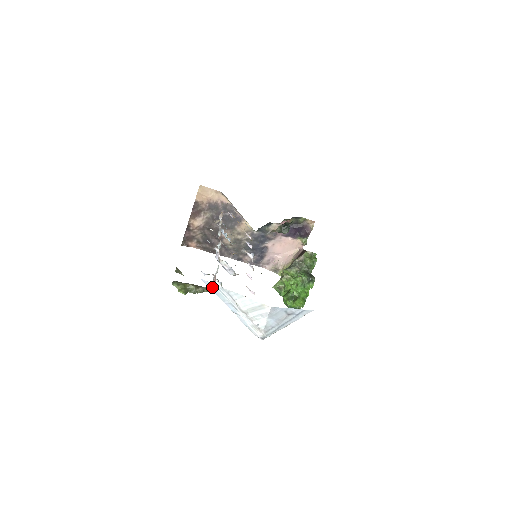
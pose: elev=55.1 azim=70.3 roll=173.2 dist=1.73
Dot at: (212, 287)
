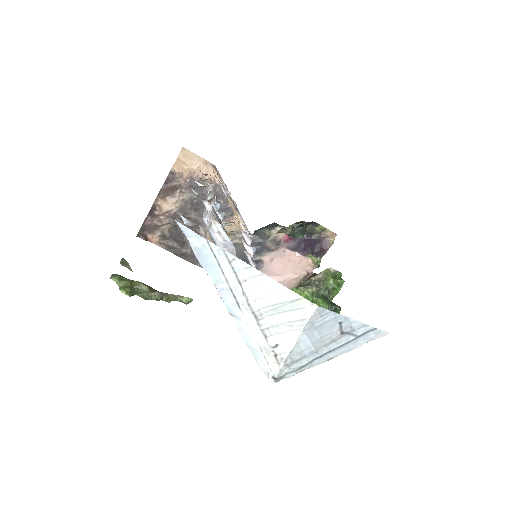
Dot at: (198, 245)
